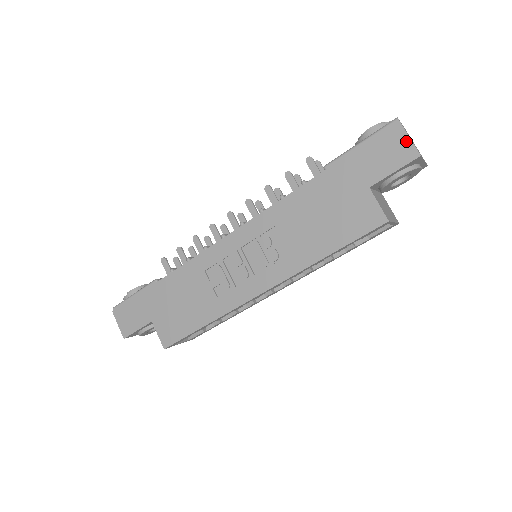
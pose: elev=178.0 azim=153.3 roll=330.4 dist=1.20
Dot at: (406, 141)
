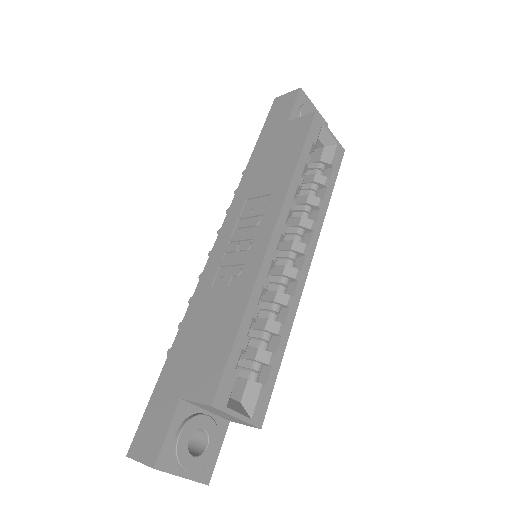
Dot at: (287, 95)
